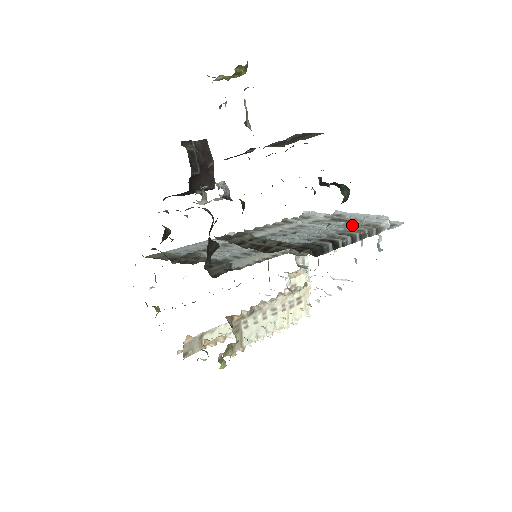
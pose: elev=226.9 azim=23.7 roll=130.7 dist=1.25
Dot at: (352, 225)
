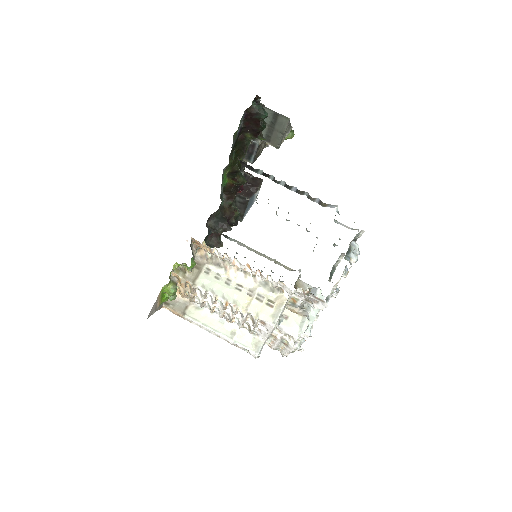
Dot at: occluded
